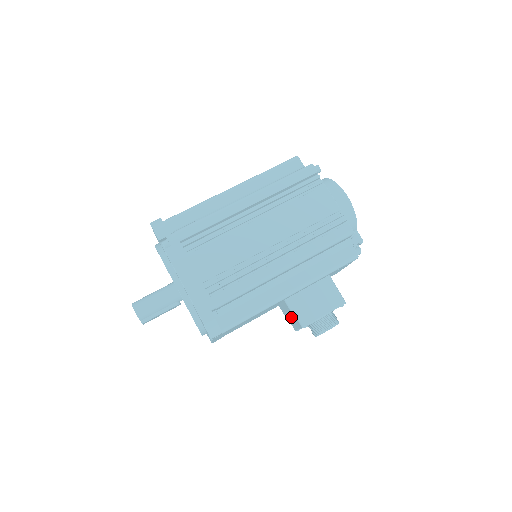
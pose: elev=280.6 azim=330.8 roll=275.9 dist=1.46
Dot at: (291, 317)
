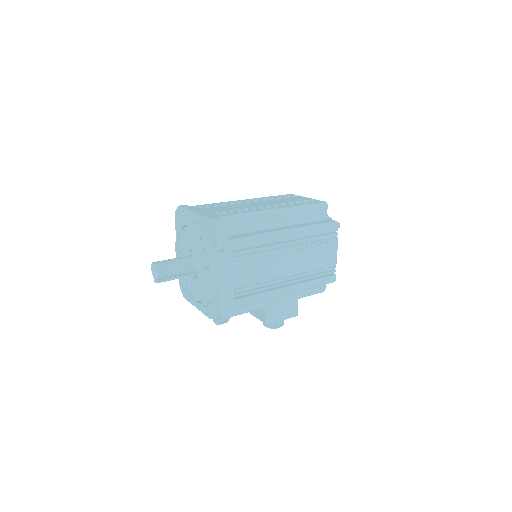
Dot at: (258, 310)
